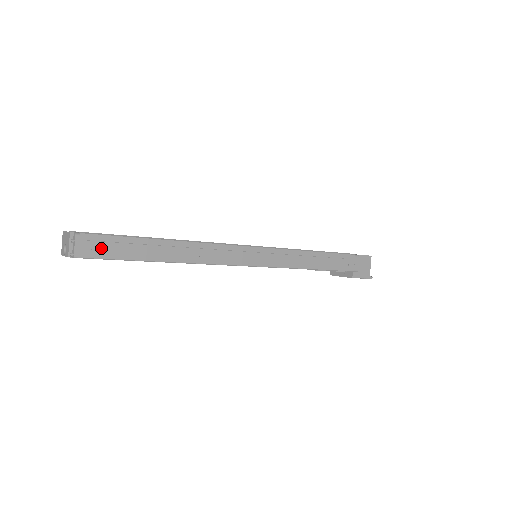
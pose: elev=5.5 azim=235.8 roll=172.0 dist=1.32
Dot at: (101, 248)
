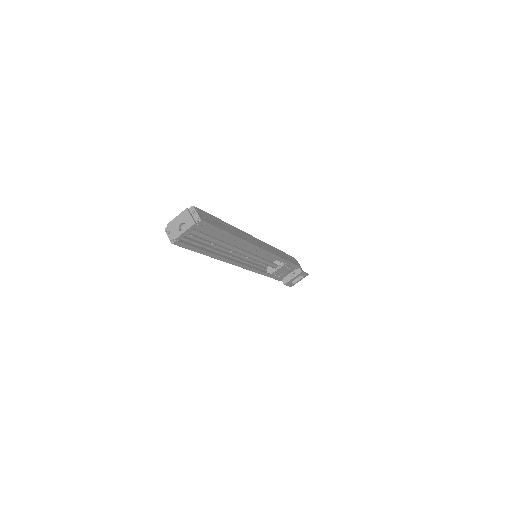
Dot at: (207, 218)
